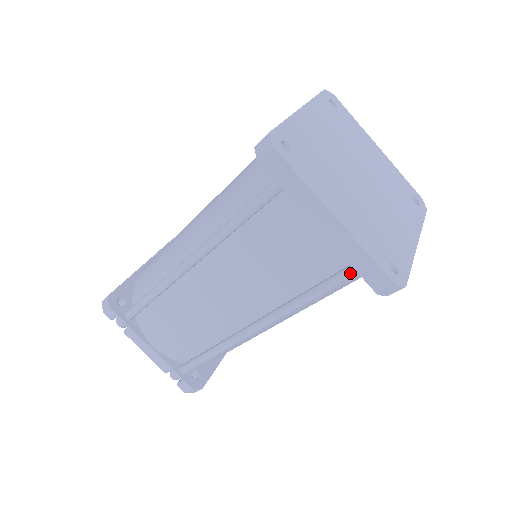
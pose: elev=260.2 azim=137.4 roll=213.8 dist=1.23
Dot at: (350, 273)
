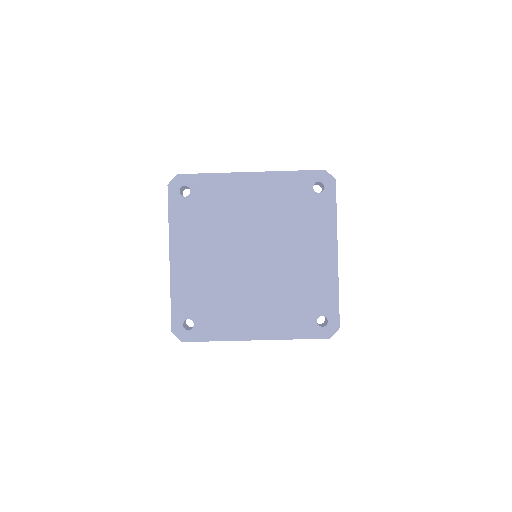
Dot at: occluded
